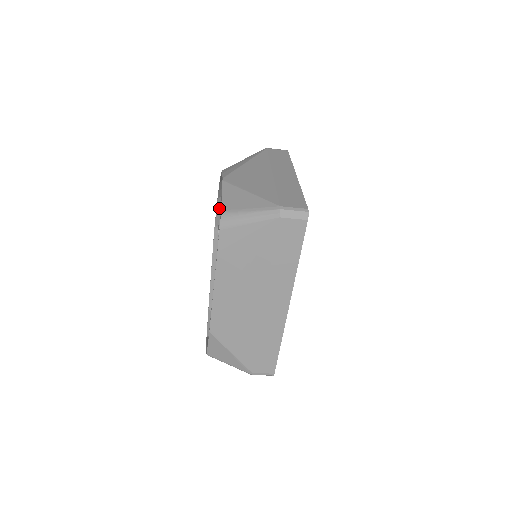
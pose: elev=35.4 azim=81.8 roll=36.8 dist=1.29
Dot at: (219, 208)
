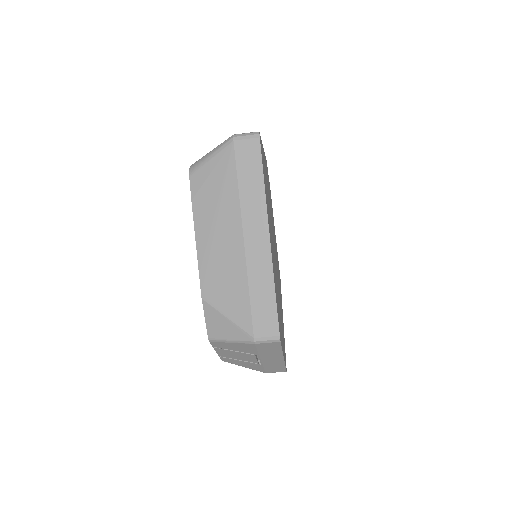
Dot at: occluded
